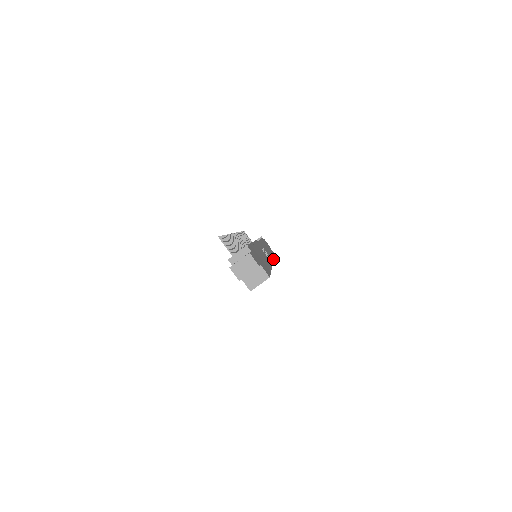
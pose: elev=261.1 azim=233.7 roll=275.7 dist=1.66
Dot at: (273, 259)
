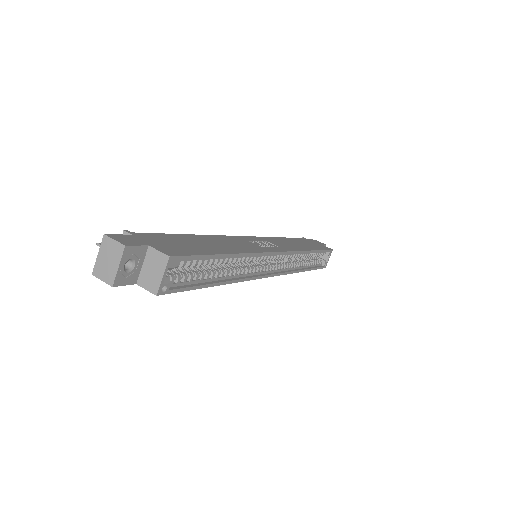
Dot at: (300, 250)
